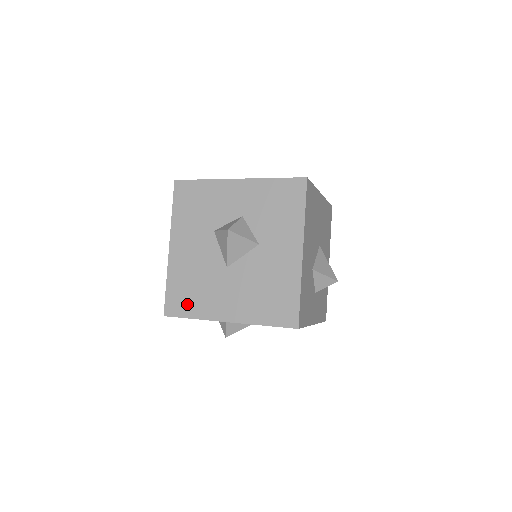
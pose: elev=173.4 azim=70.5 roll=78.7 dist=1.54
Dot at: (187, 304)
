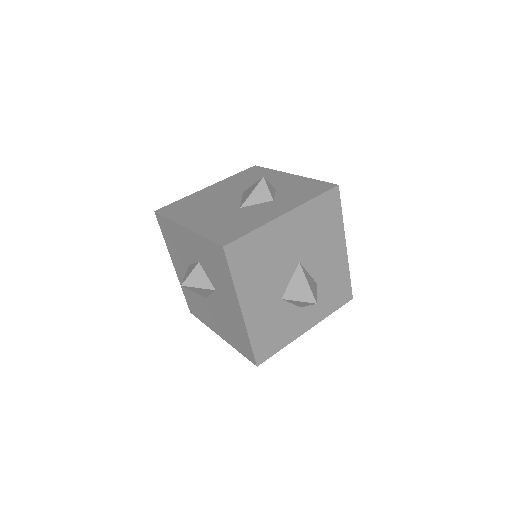
Dot at: (197, 312)
